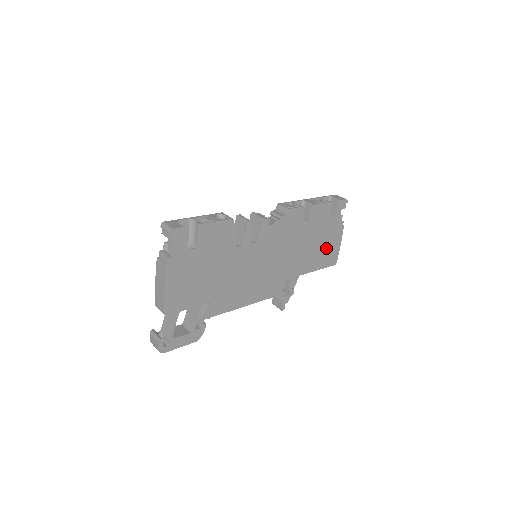
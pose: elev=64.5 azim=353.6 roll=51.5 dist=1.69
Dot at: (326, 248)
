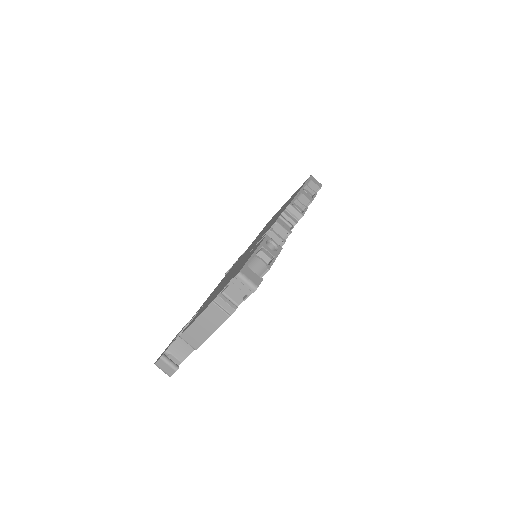
Dot at: occluded
